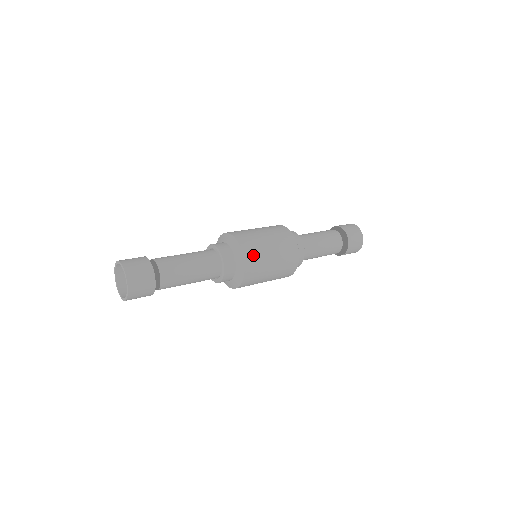
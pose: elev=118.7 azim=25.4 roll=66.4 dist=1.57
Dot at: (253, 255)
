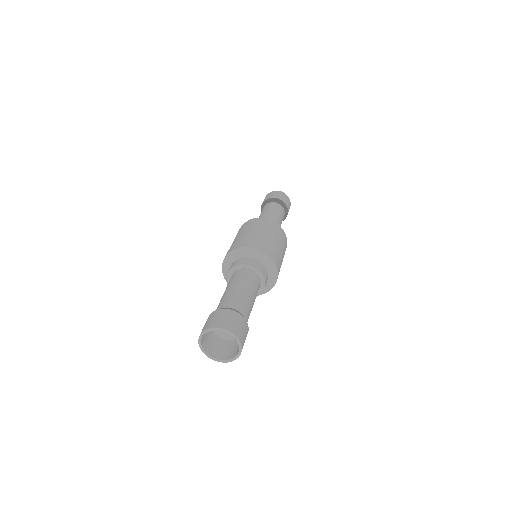
Dot at: (276, 257)
